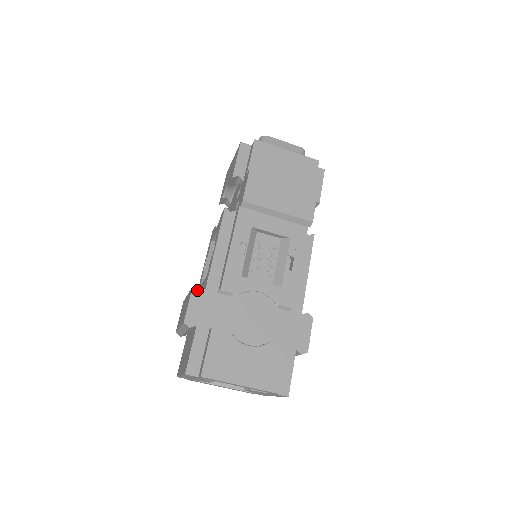
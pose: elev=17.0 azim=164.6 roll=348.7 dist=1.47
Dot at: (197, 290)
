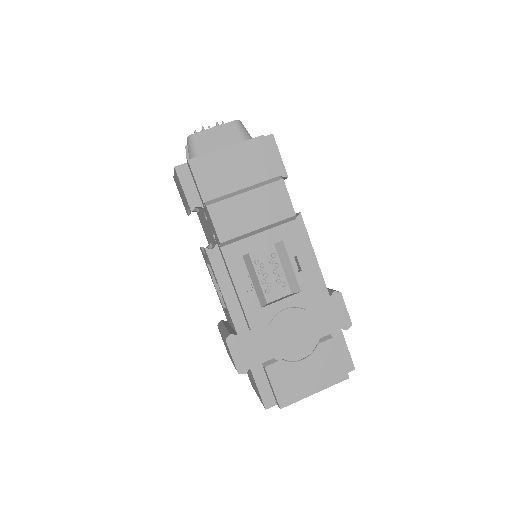
Dot at: (231, 340)
